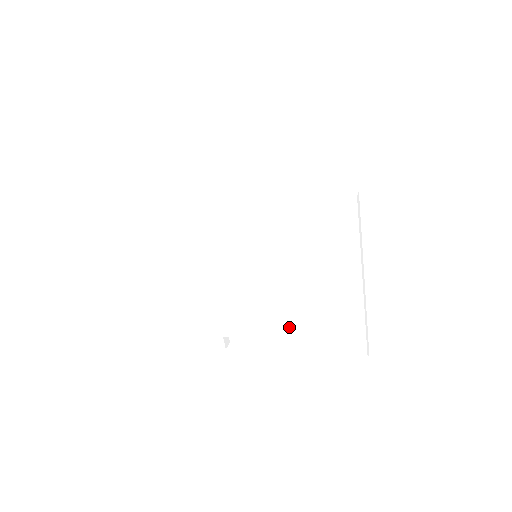
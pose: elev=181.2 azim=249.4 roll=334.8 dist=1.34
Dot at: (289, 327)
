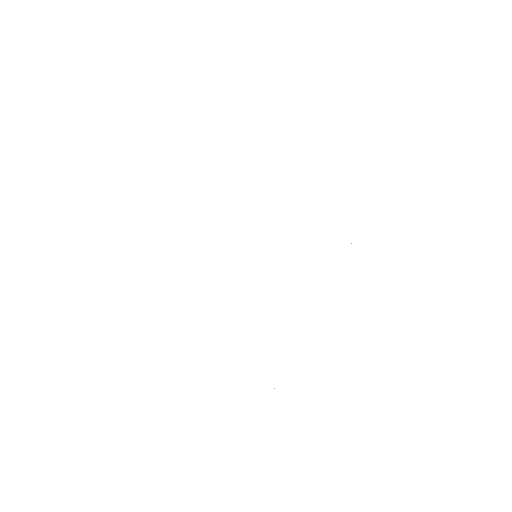
Dot at: (244, 326)
